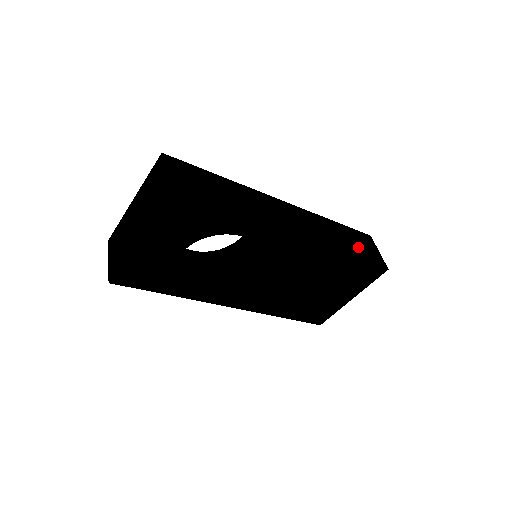
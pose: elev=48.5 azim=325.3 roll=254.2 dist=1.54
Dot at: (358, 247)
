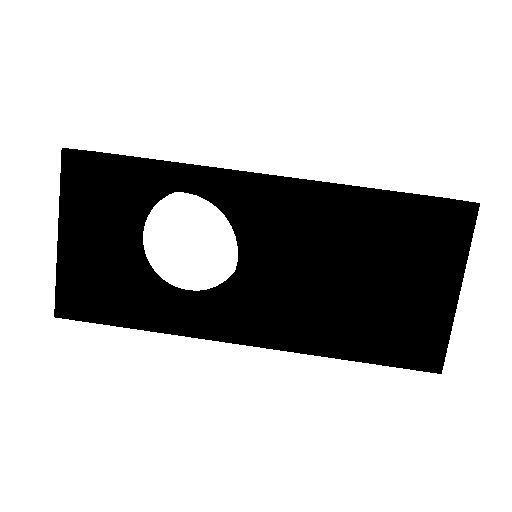
Dot at: occluded
